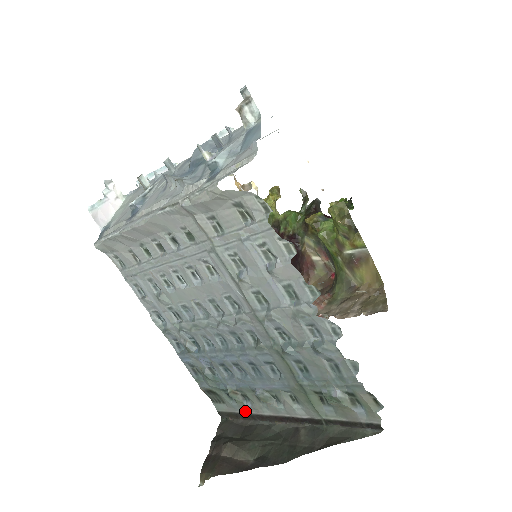
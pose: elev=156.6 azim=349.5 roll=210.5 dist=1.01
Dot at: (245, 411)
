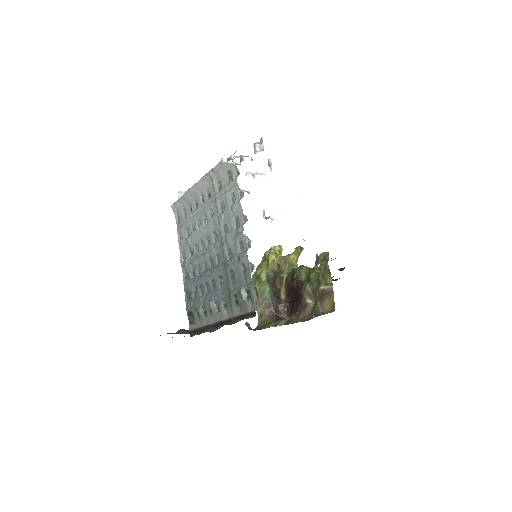
Dot at: (202, 325)
